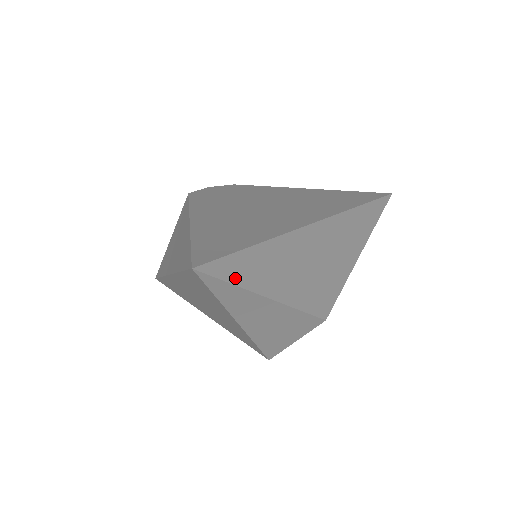
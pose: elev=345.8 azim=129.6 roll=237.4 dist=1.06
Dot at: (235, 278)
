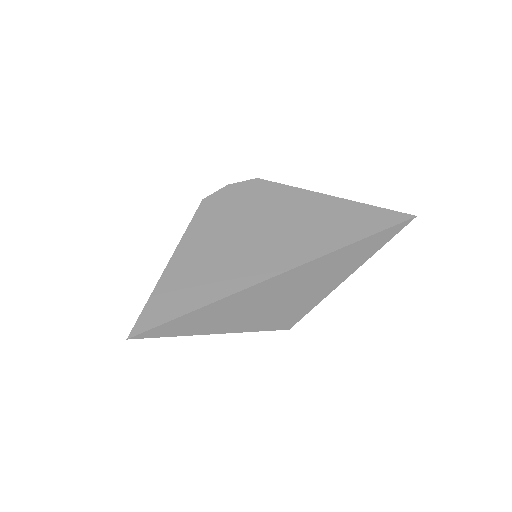
Dot at: (170, 333)
